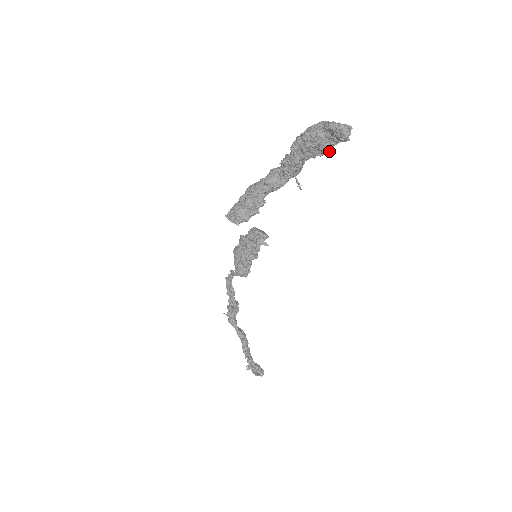
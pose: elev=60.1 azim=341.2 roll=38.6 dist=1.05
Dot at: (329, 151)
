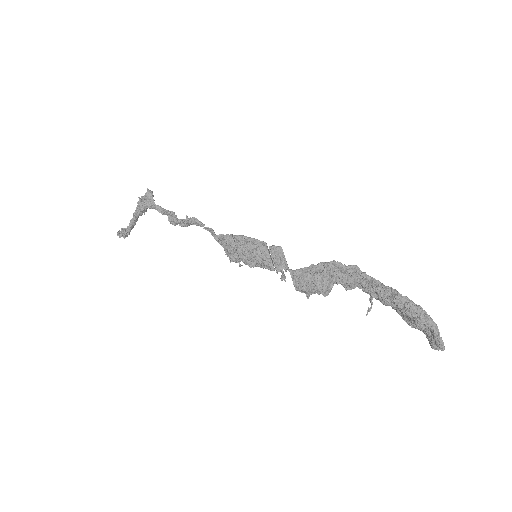
Dot at: (413, 327)
